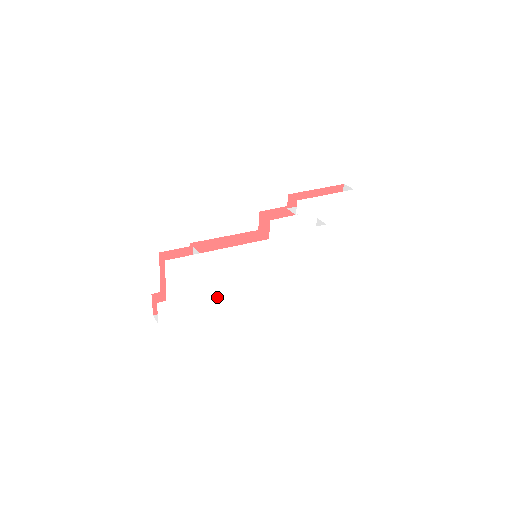
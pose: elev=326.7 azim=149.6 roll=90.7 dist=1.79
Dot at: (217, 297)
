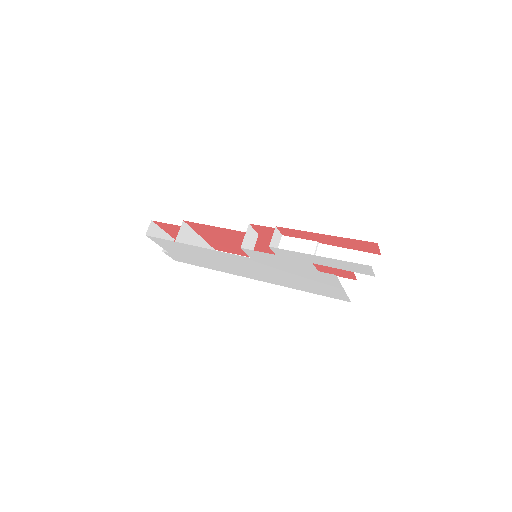
Dot at: (220, 267)
